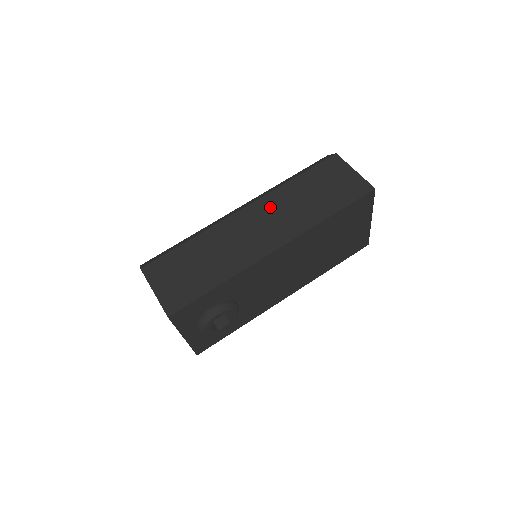
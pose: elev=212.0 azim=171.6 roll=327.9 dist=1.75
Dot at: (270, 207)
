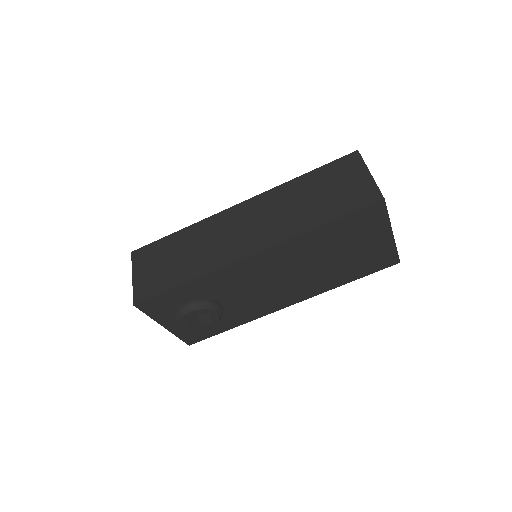
Dot at: (264, 206)
